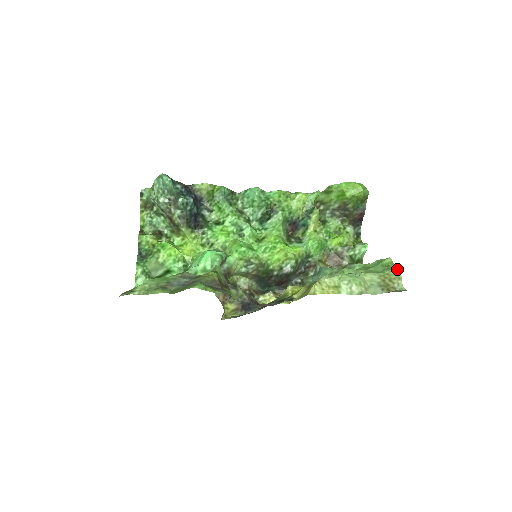
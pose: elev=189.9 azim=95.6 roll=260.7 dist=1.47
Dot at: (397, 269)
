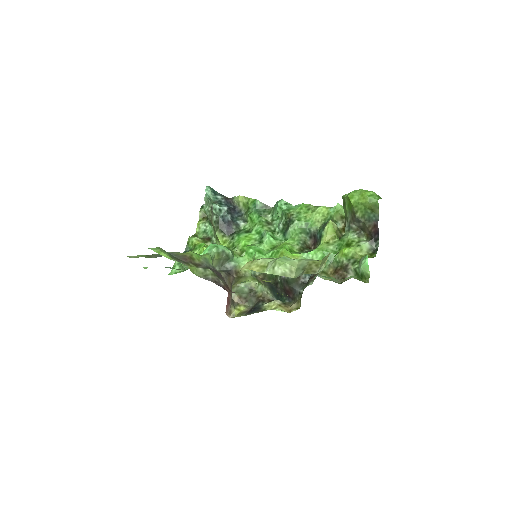
Dot at: (328, 254)
